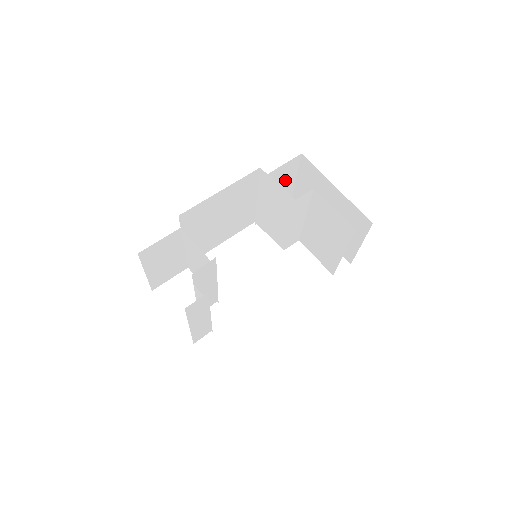
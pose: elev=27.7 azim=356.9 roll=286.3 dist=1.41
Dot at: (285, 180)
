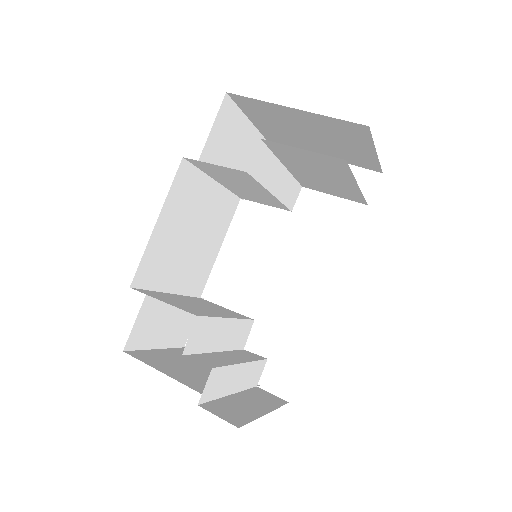
Dot at: (234, 134)
